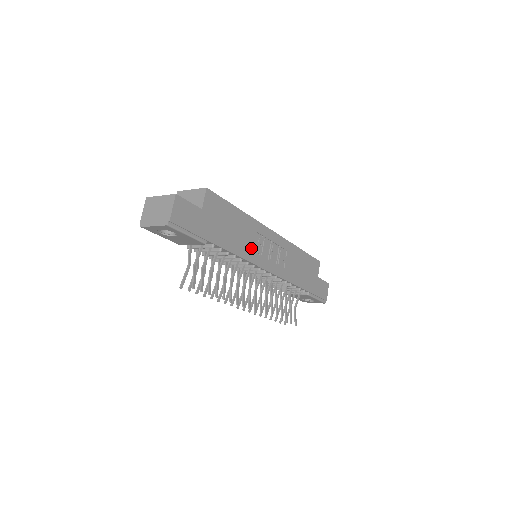
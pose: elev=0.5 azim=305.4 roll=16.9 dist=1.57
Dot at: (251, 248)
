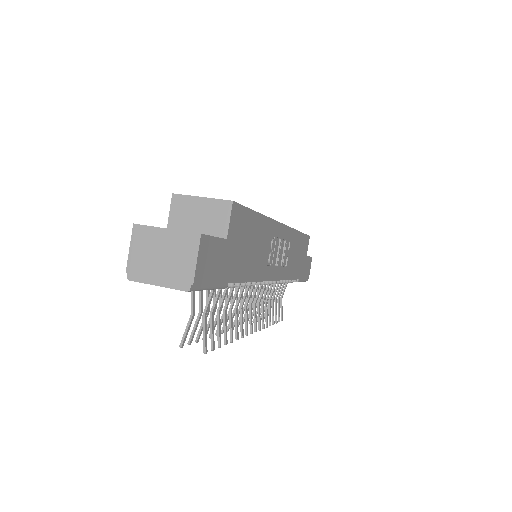
Dot at: (265, 261)
